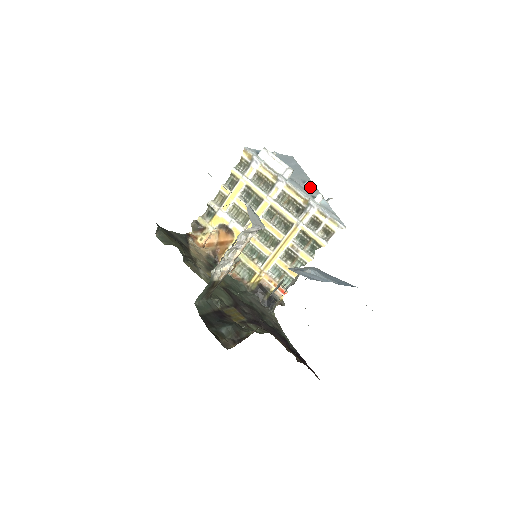
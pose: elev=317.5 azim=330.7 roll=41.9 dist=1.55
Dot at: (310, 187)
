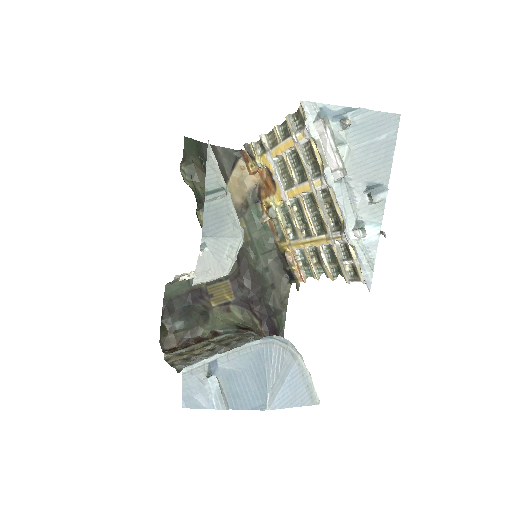
Dot at: (369, 201)
